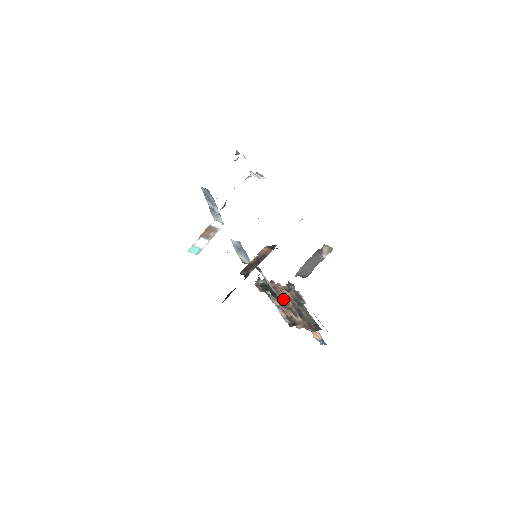
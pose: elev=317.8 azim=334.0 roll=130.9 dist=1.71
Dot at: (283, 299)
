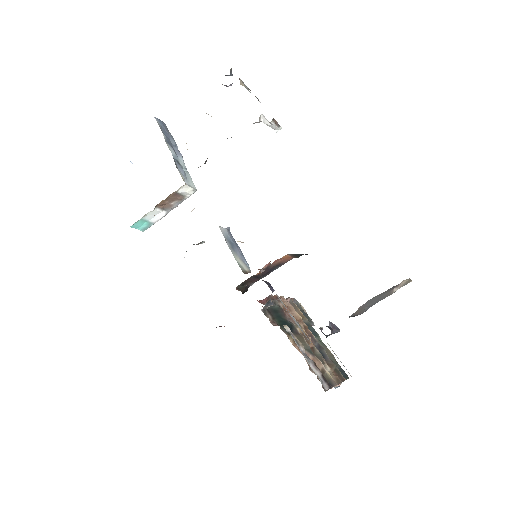
Dot at: occluded
